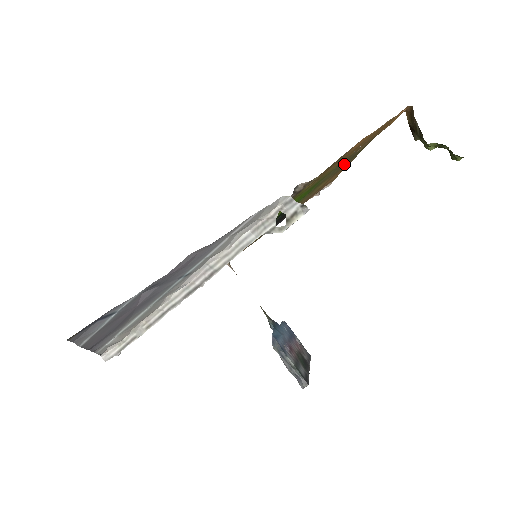
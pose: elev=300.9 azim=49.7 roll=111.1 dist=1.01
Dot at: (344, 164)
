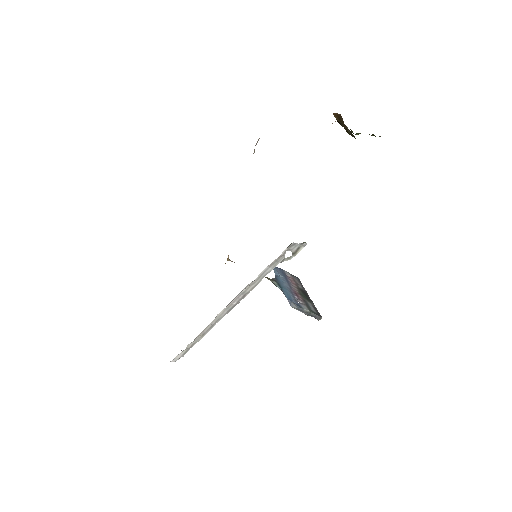
Dot at: occluded
